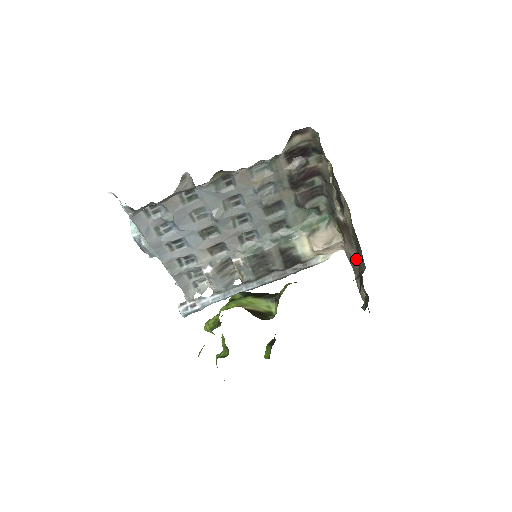
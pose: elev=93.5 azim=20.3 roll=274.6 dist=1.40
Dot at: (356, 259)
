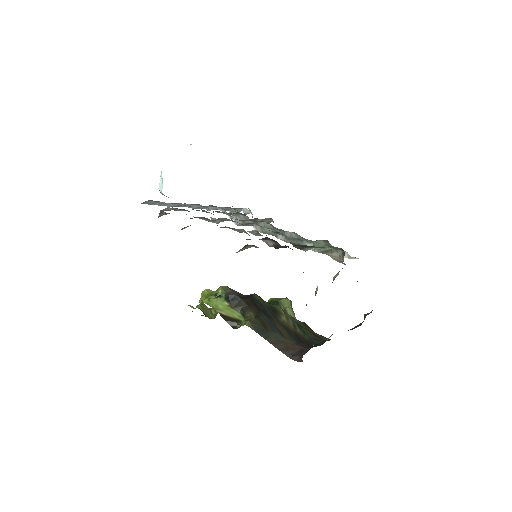
Dot at: occluded
